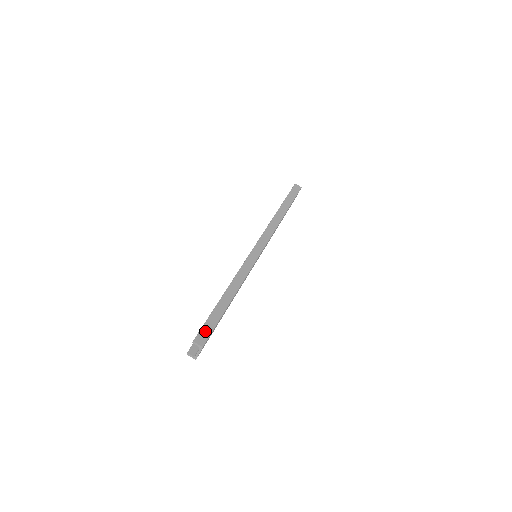
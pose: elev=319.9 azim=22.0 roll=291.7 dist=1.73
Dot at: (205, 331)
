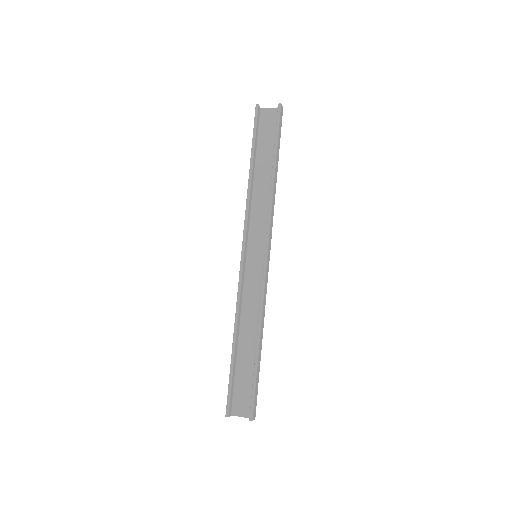
Dot at: (255, 402)
